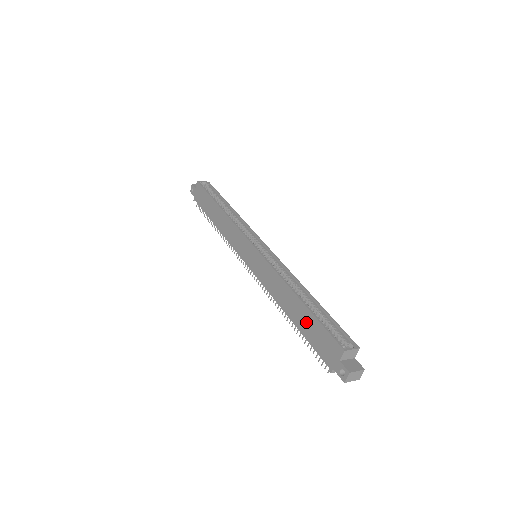
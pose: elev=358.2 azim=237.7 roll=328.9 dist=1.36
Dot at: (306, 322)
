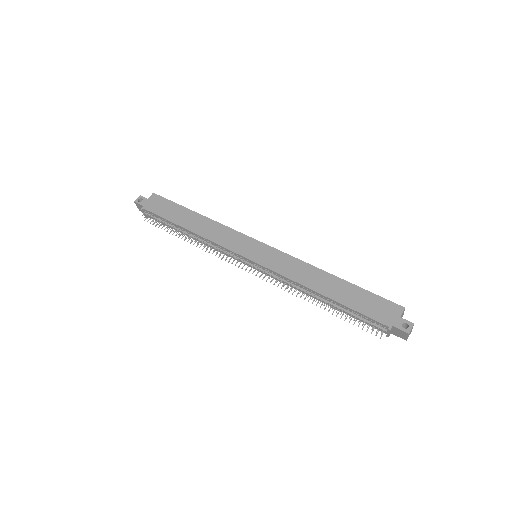
Dot at: (351, 295)
